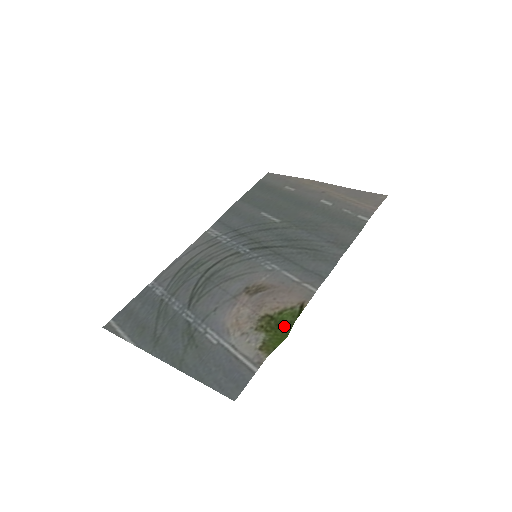
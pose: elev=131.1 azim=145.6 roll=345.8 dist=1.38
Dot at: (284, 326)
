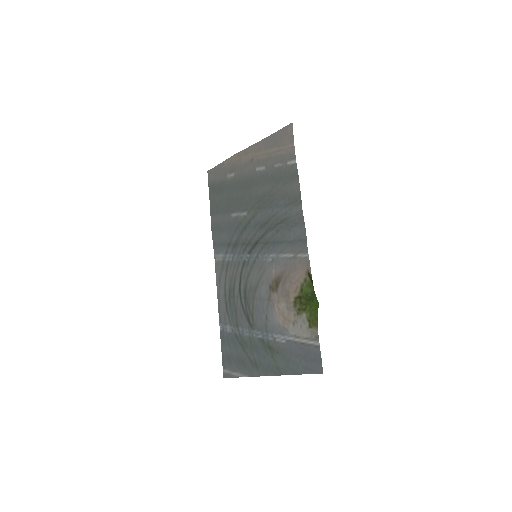
Dot at: (311, 297)
